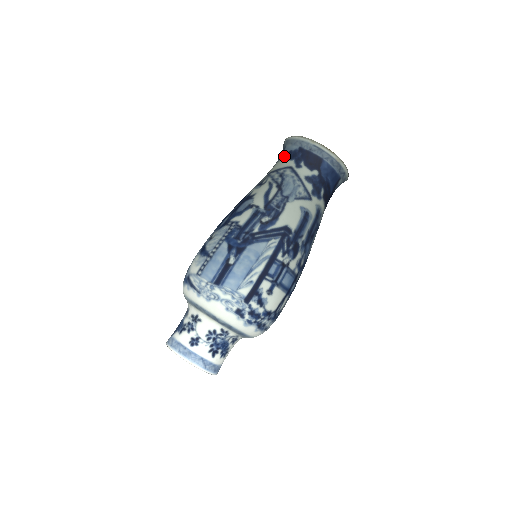
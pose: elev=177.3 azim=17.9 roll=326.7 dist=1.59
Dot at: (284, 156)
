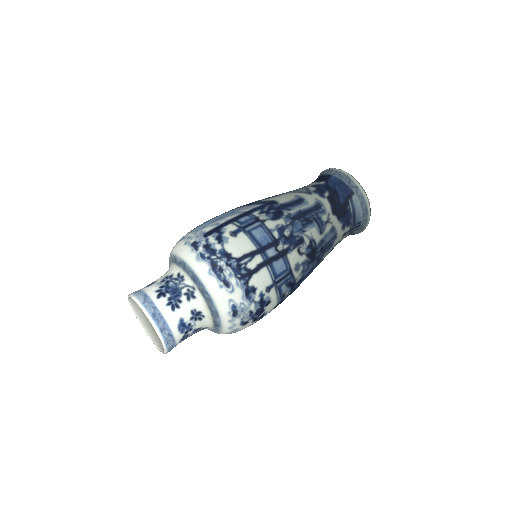
Dot at: occluded
